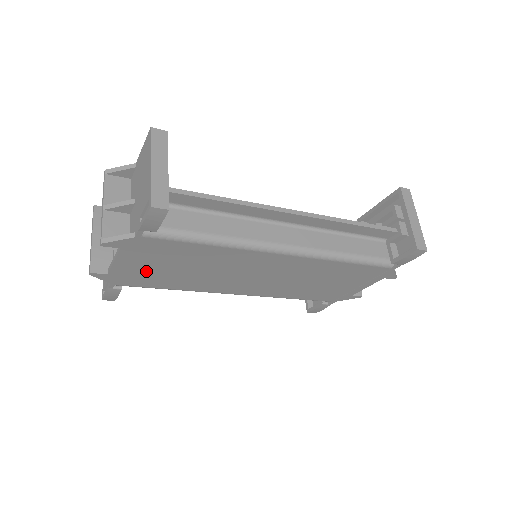
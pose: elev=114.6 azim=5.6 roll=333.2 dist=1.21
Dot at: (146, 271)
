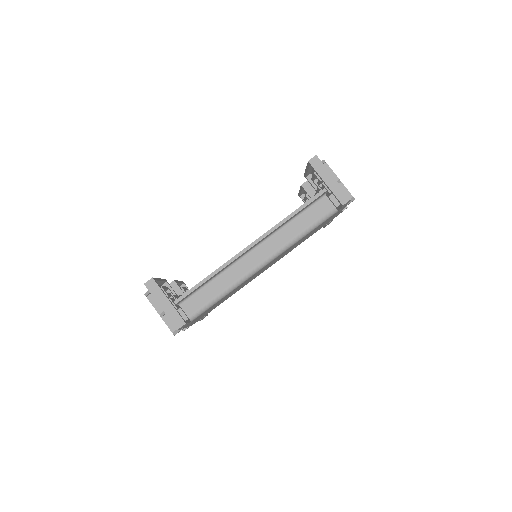
Dot at: (206, 313)
